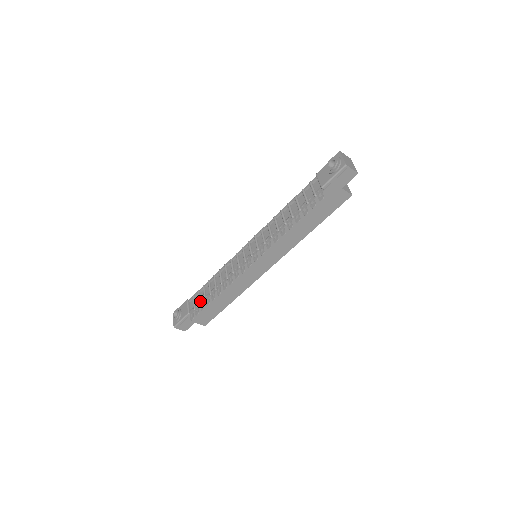
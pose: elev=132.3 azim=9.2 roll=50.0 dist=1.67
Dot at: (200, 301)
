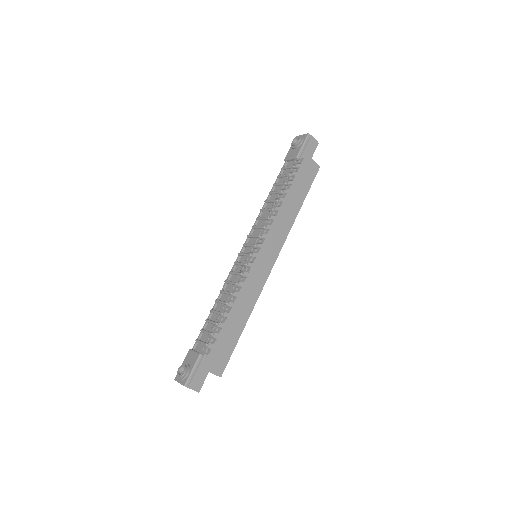
Dot at: (211, 330)
